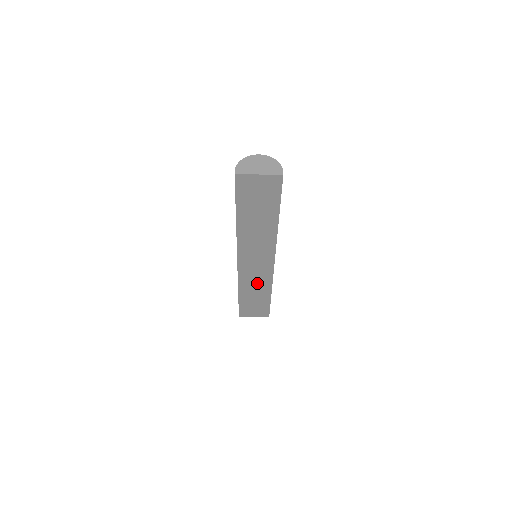
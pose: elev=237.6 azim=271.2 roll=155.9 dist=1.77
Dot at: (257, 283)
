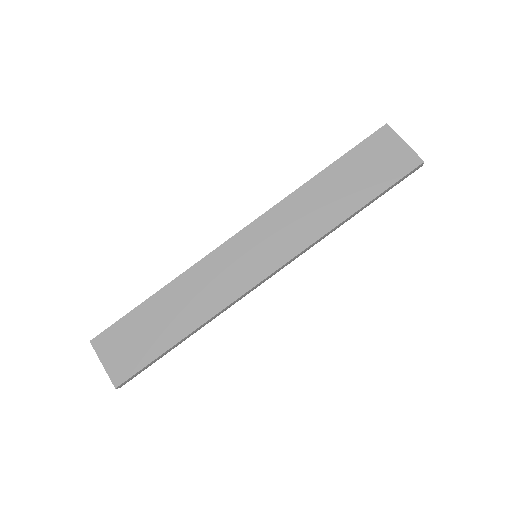
Dot at: (205, 293)
